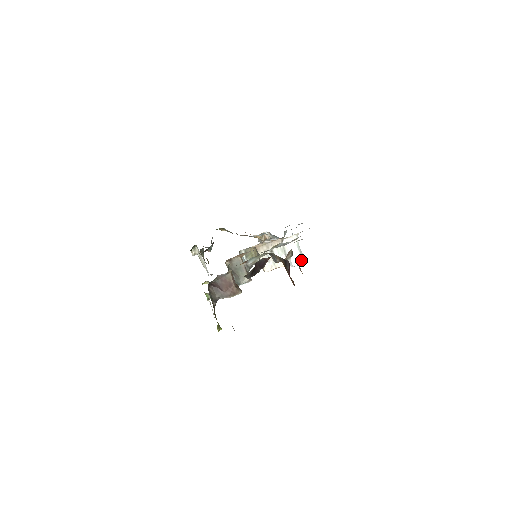
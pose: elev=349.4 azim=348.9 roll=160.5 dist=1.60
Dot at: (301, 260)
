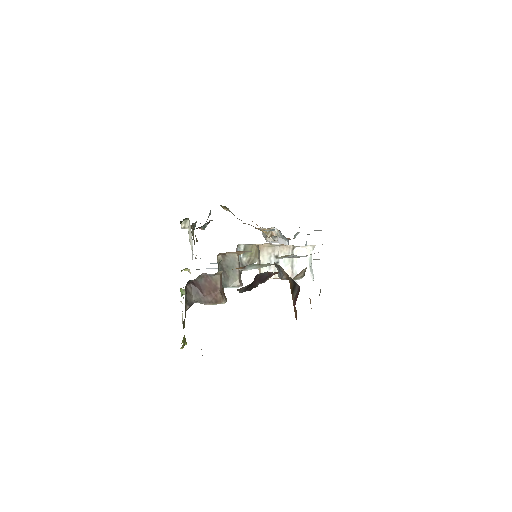
Dot at: (308, 278)
